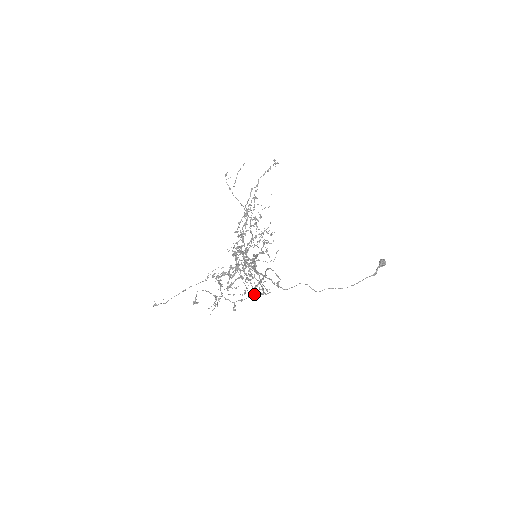
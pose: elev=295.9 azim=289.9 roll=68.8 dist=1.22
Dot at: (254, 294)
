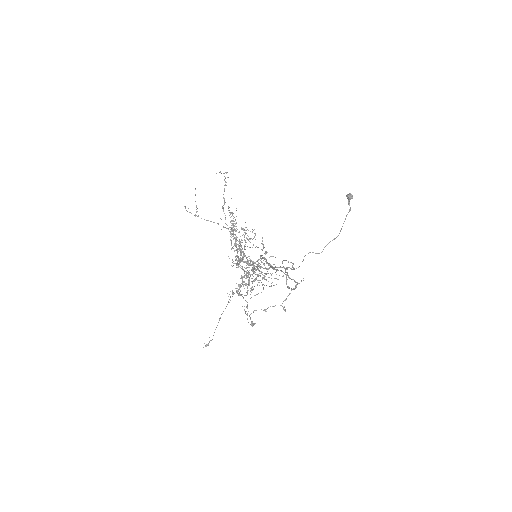
Dot at: (291, 289)
